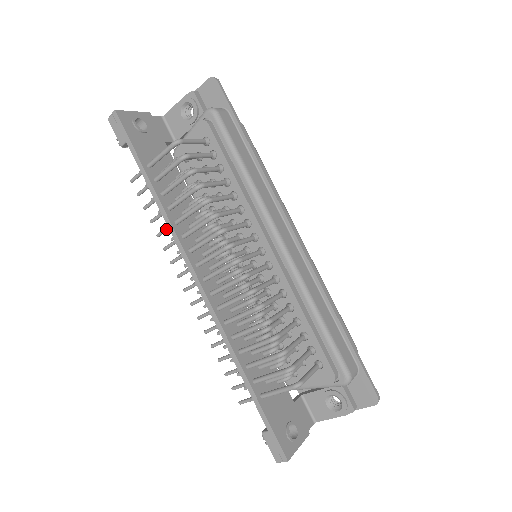
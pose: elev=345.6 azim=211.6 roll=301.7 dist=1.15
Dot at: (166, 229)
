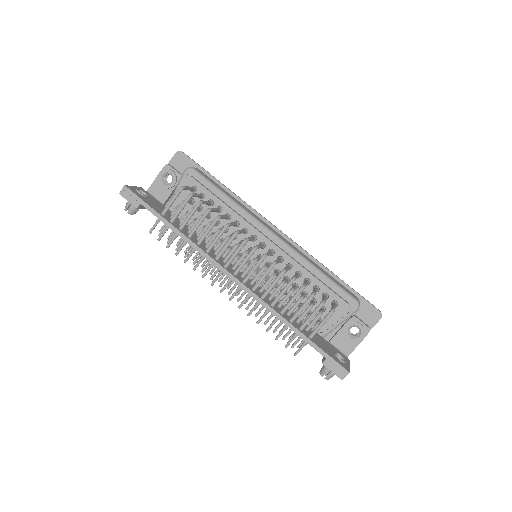
Dot at: (191, 253)
